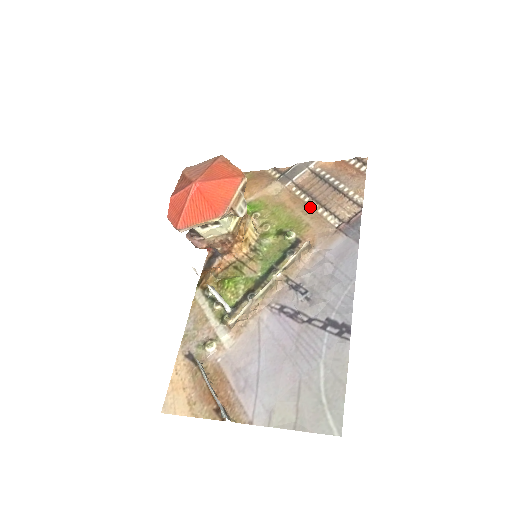
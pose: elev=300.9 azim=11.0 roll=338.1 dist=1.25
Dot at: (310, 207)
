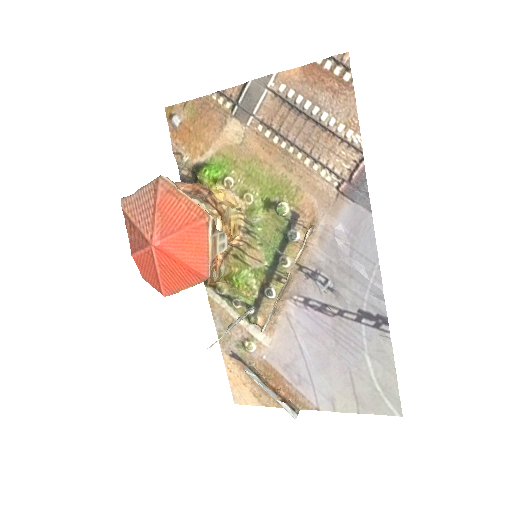
Dot at: (292, 158)
